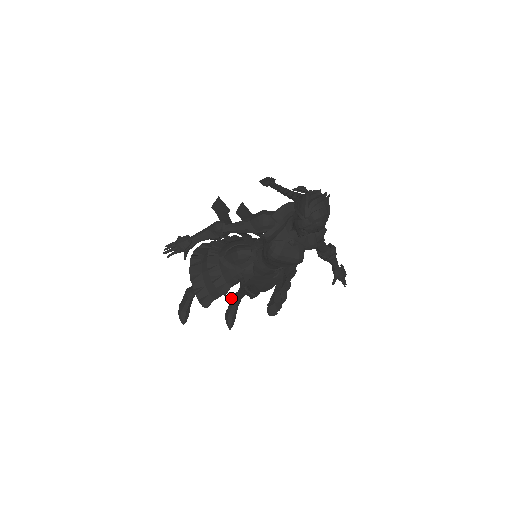
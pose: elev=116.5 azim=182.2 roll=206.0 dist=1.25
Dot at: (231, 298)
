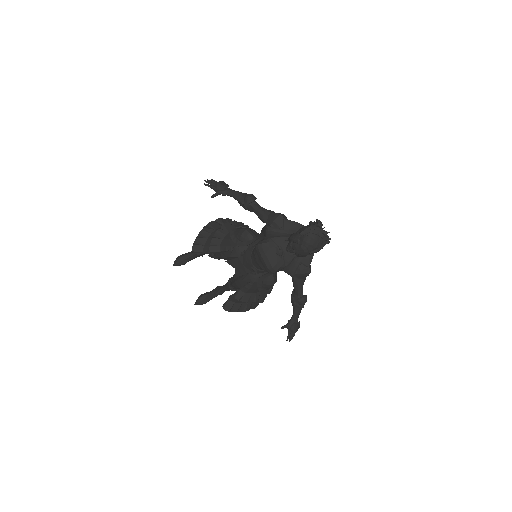
Dot at: (218, 286)
